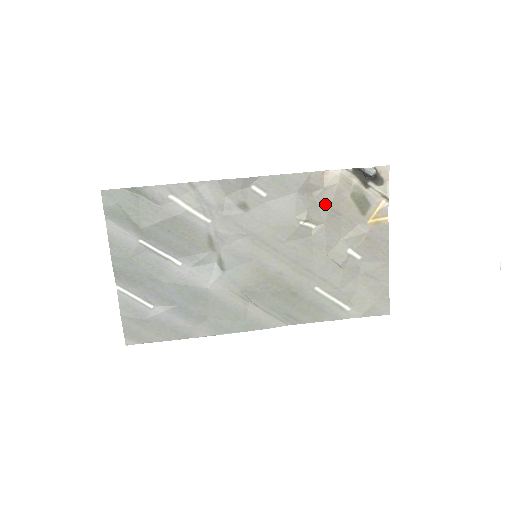
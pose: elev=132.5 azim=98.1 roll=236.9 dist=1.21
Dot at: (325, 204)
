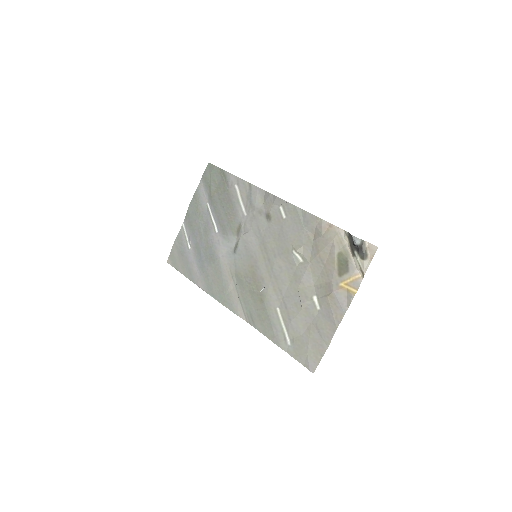
Dot at: (317, 249)
